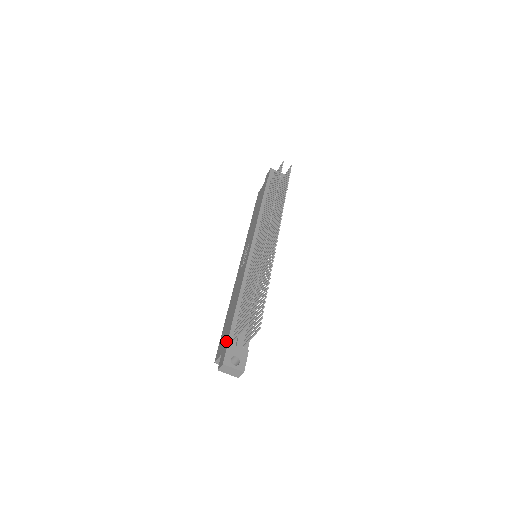
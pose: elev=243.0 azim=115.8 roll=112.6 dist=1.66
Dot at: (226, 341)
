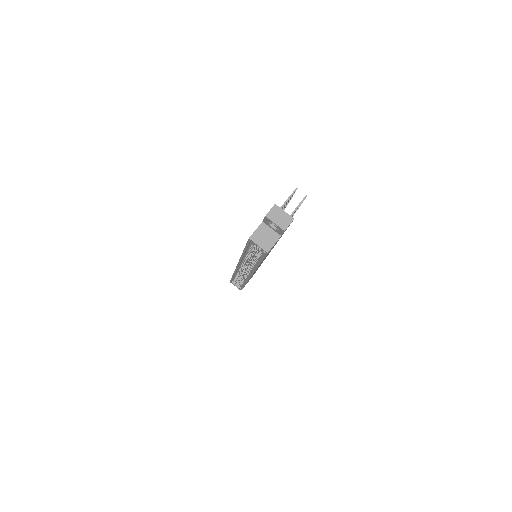
Dot at: occluded
